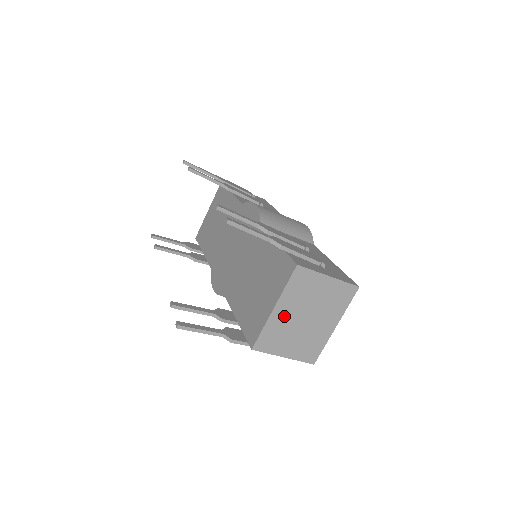
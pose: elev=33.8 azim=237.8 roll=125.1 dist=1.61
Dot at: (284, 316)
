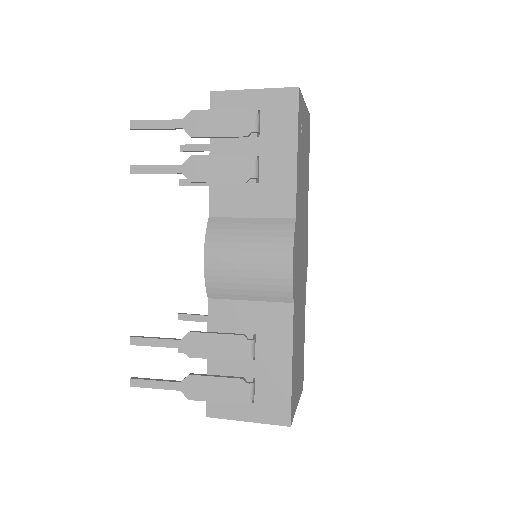
Dot at: occluded
